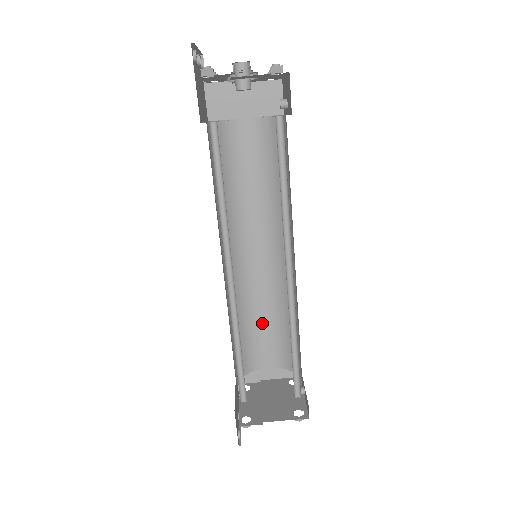
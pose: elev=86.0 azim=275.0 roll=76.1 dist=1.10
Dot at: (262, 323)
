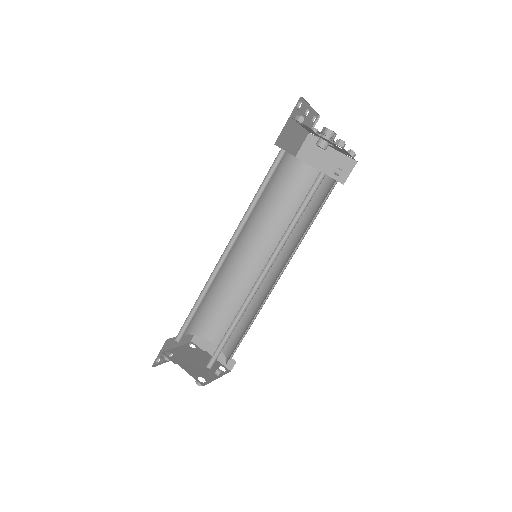
Dot at: (234, 311)
